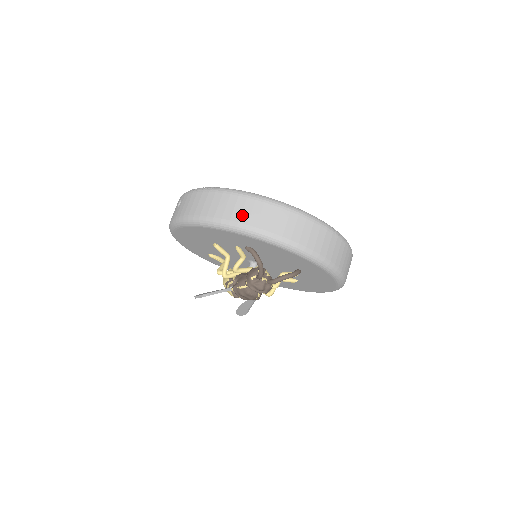
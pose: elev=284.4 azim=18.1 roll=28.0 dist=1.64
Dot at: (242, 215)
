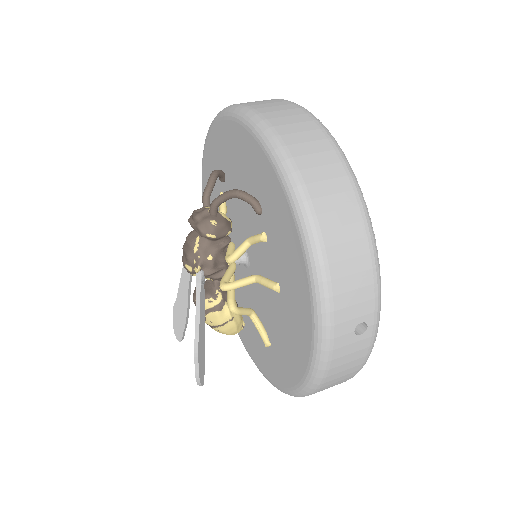
Dot at: occluded
